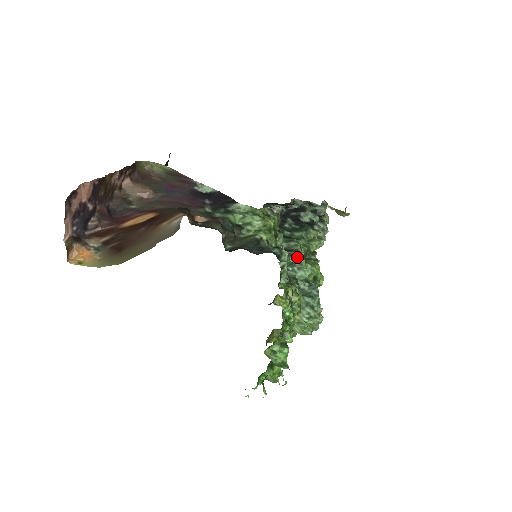
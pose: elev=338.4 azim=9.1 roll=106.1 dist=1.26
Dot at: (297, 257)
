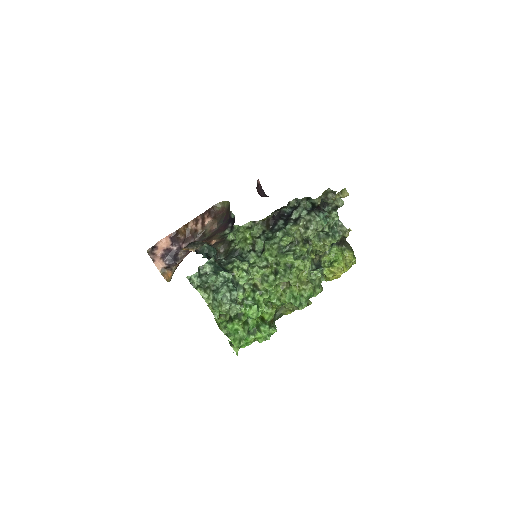
Dot at: (264, 255)
